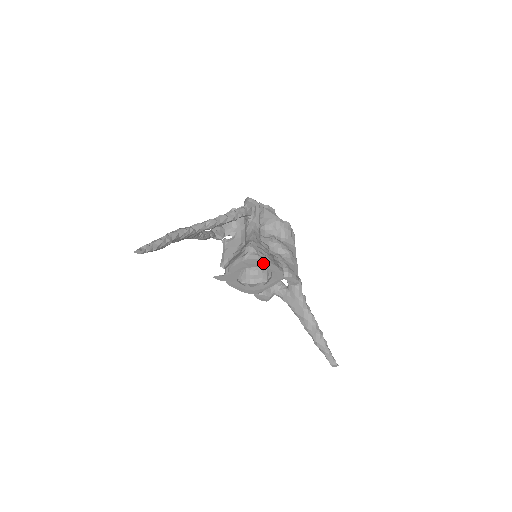
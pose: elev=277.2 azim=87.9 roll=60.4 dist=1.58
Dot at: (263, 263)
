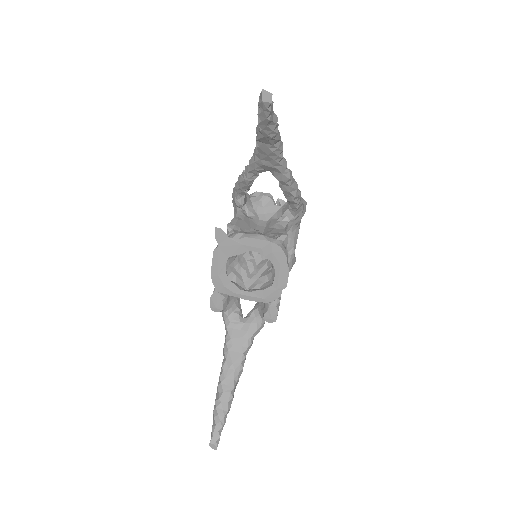
Dot at: (283, 266)
